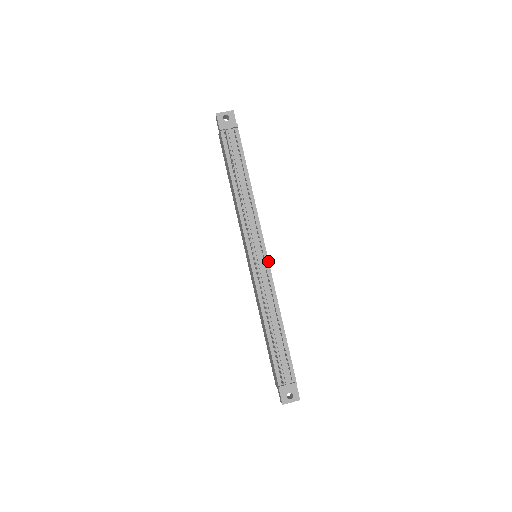
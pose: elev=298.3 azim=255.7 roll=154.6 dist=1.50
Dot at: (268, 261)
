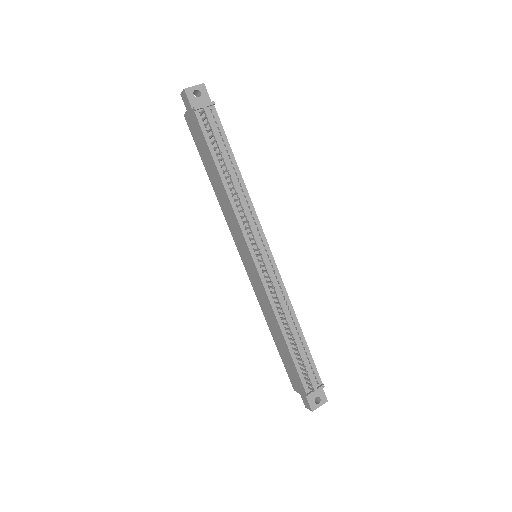
Dot at: (274, 260)
